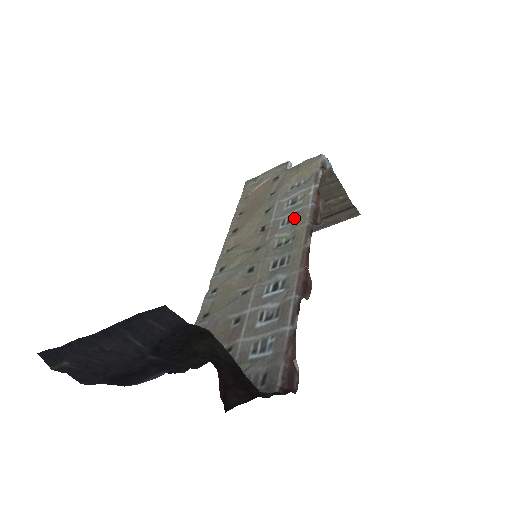
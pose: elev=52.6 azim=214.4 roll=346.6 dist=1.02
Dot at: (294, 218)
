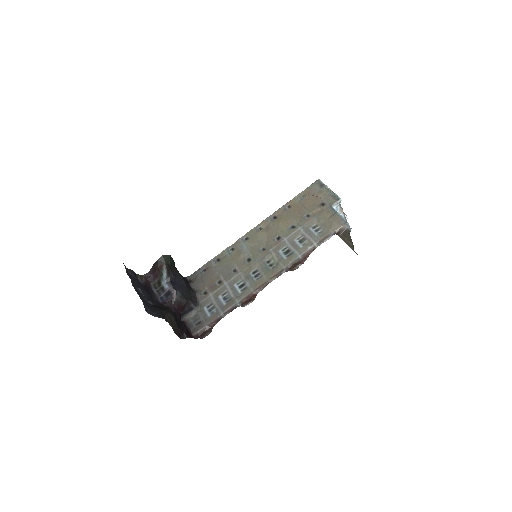
Dot at: (288, 254)
